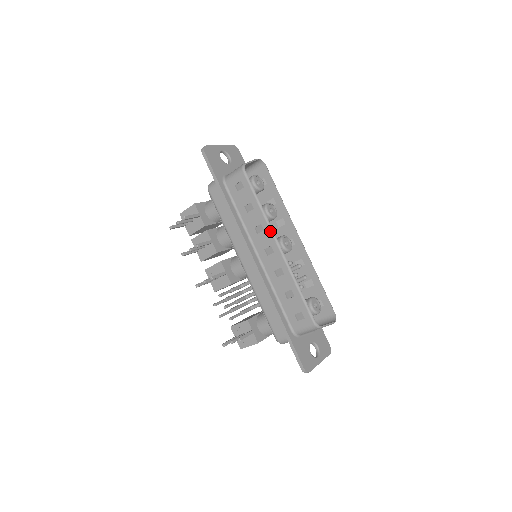
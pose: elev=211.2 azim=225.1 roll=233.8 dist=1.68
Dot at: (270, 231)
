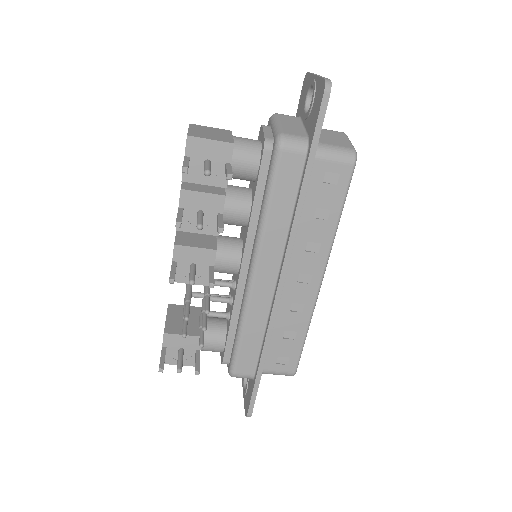
Dot at: (326, 259)
